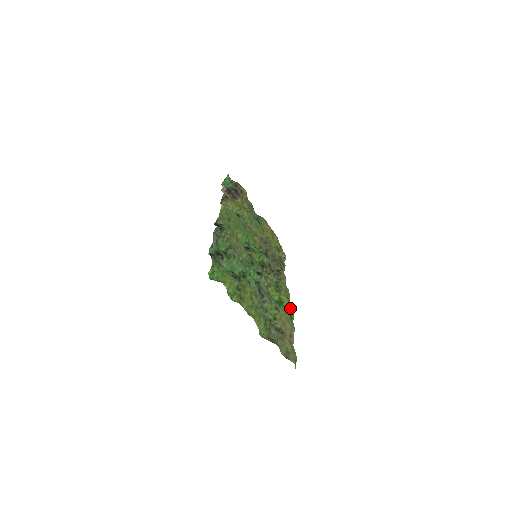
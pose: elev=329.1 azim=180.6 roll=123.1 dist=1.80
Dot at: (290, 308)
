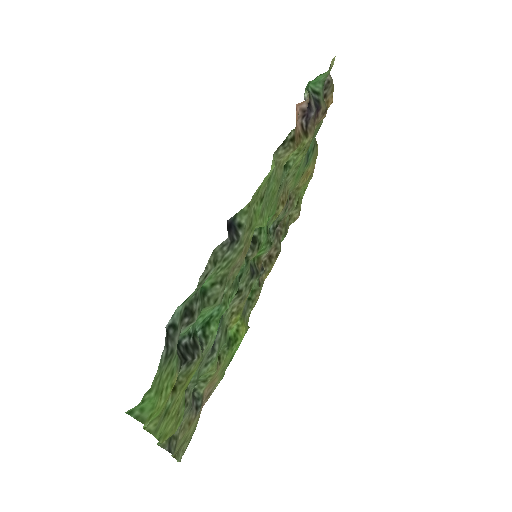
Dot at: (240, 342)
